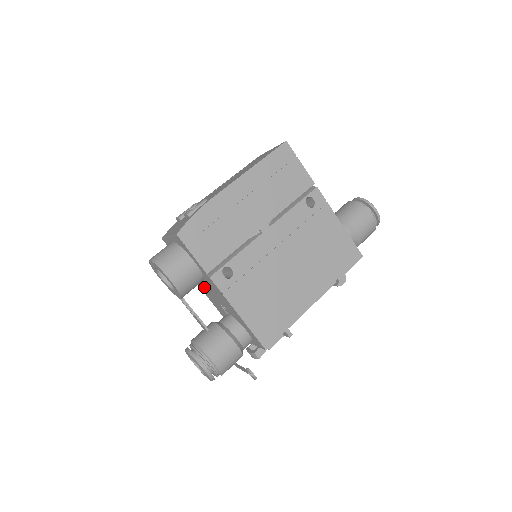
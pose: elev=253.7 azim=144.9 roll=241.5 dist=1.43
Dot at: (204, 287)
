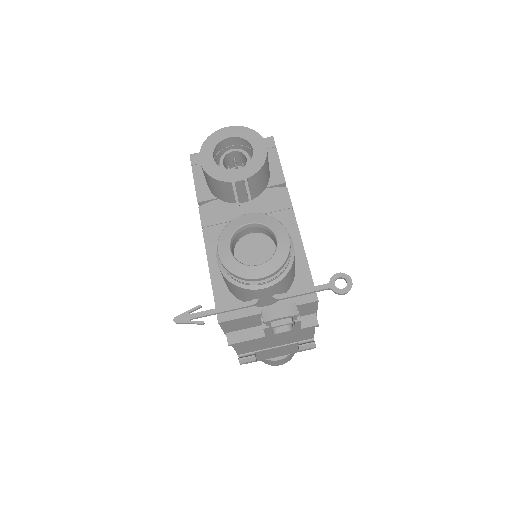
Dot at: (227, 218)
